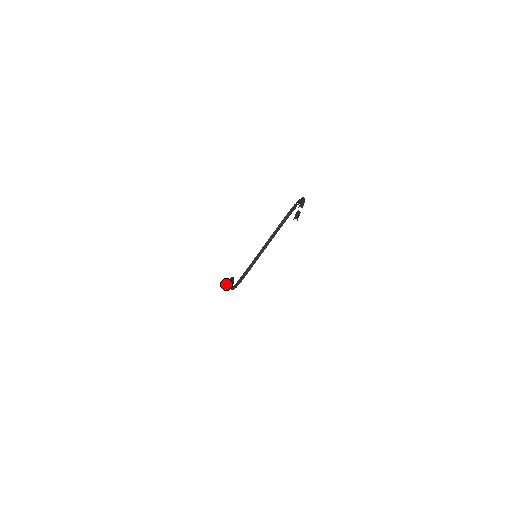
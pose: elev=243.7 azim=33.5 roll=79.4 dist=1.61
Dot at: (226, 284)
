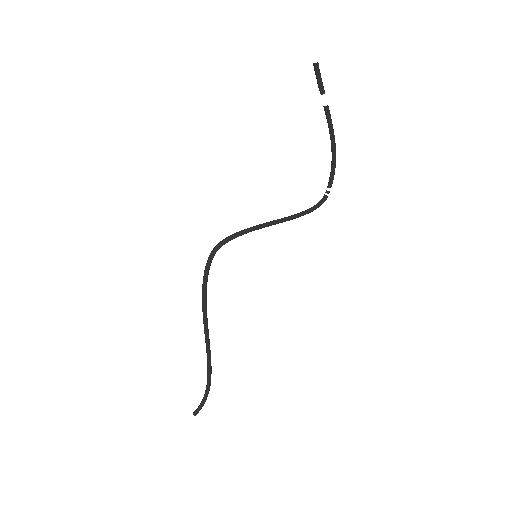
Dot at: (194, 411)
